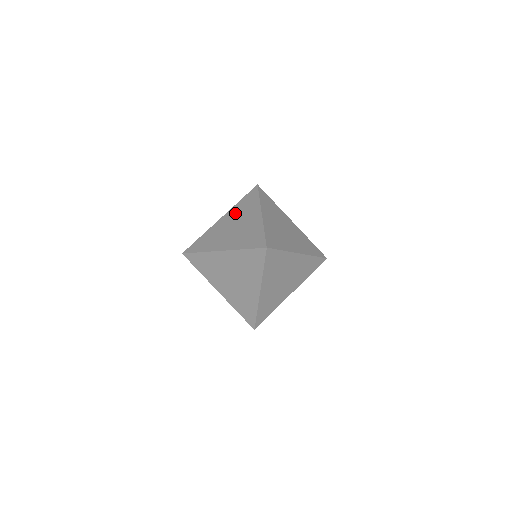
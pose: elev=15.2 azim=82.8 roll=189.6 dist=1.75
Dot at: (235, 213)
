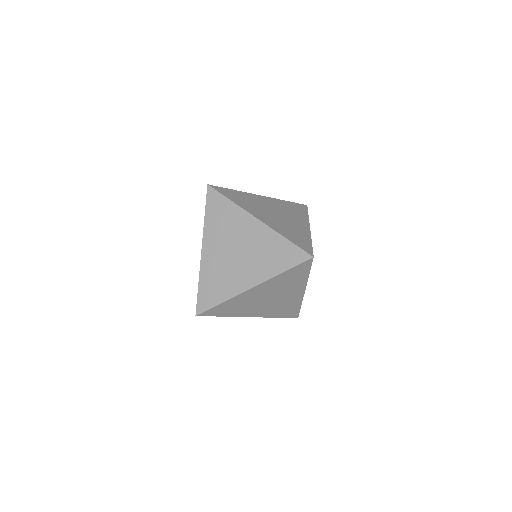
Dot at: (280, 205)
